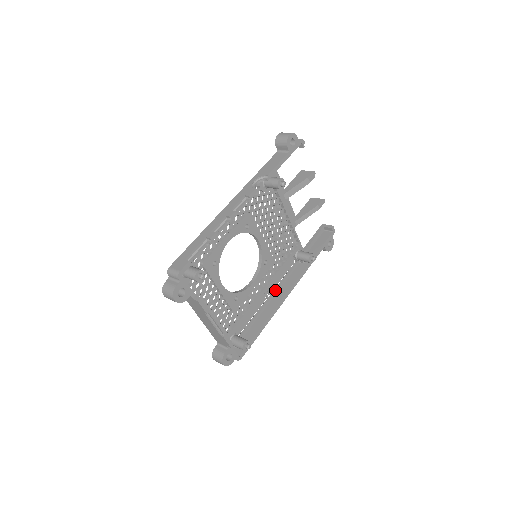
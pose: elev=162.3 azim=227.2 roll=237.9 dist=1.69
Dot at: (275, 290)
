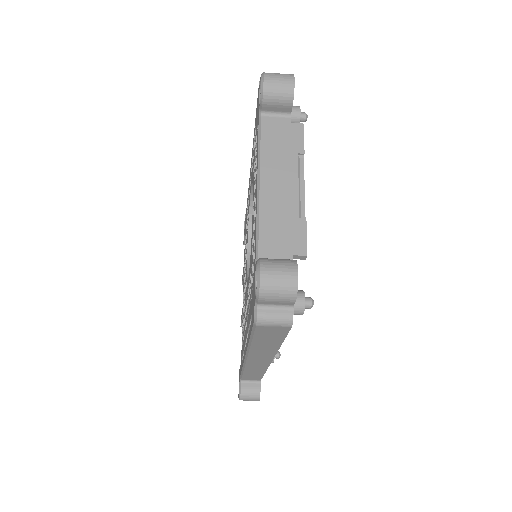
Dot at: occluded
